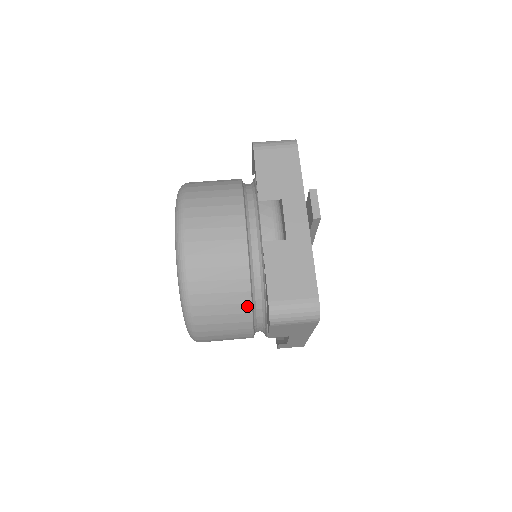
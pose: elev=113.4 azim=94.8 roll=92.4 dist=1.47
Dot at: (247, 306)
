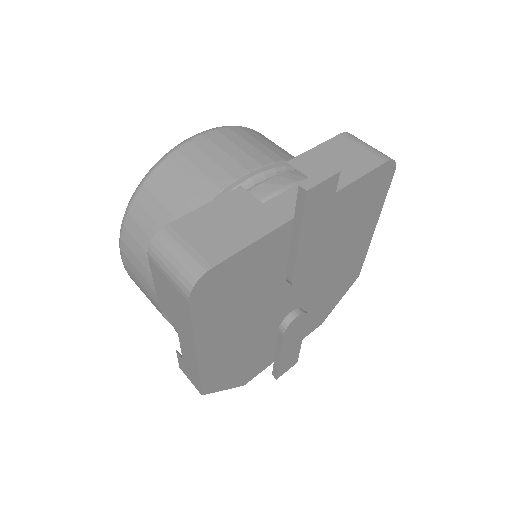
Dot at: occluded
